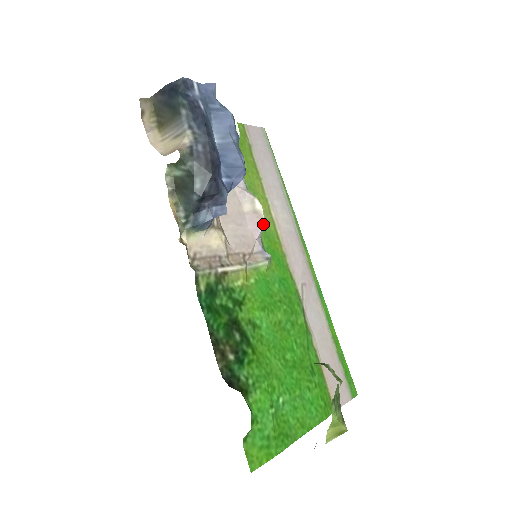
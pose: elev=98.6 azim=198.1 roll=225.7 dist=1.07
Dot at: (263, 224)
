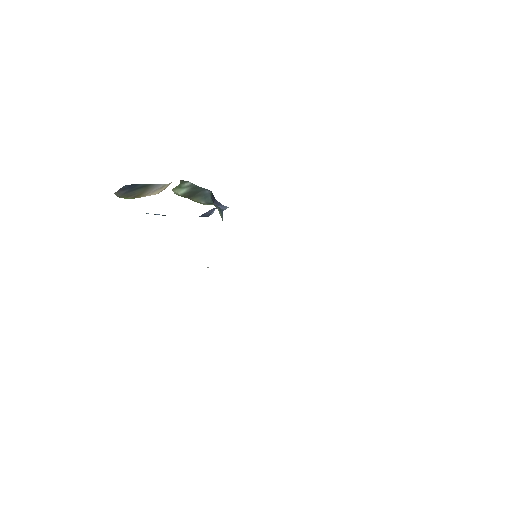
Dot at: occluded
